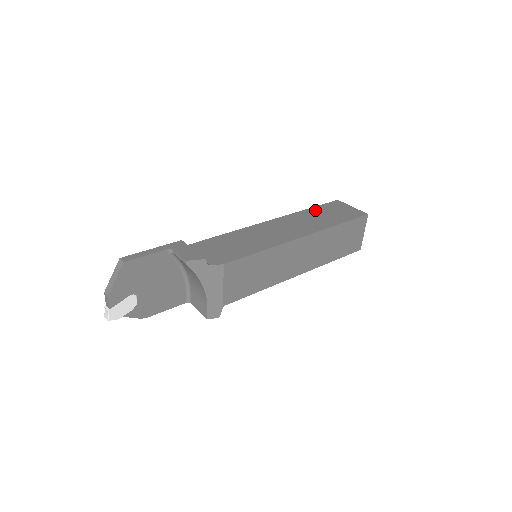
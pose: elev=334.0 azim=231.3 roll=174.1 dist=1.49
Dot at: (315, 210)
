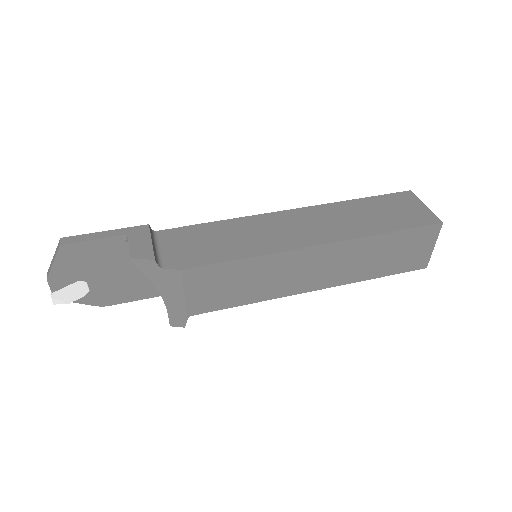
Dot at: (364, 203)
